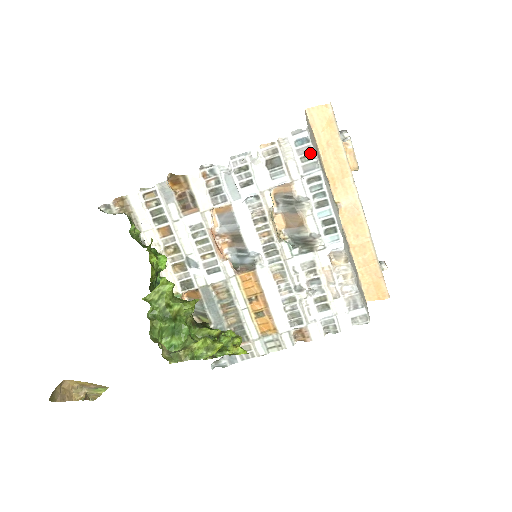
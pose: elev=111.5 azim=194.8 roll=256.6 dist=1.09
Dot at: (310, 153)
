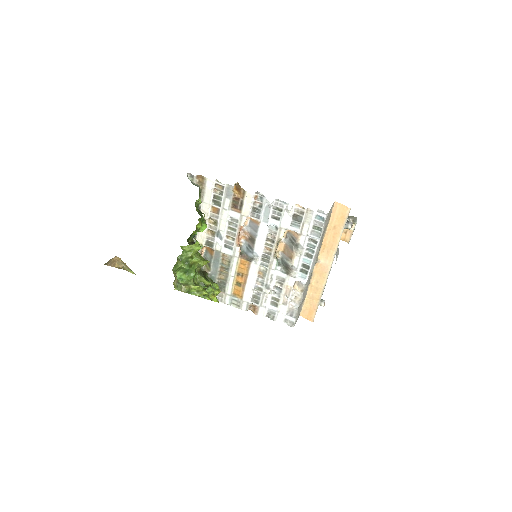
Dot at: (320, 227)
